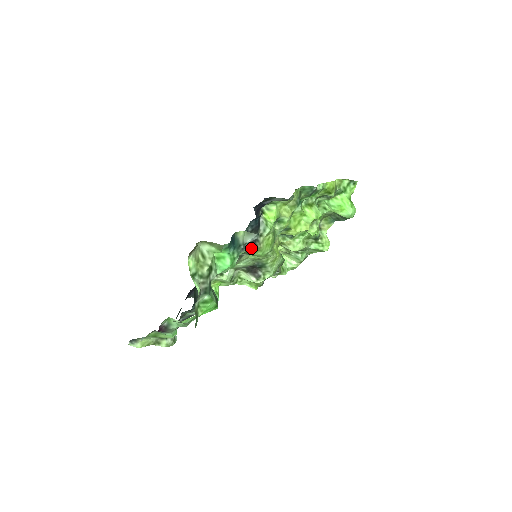
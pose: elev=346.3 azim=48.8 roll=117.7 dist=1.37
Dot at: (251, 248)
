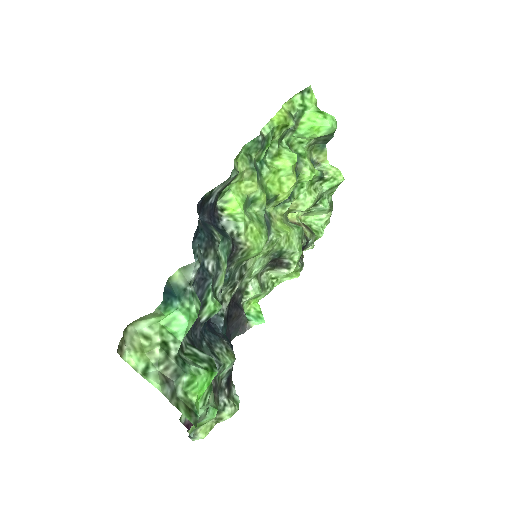
Dot at: (239, 256)
